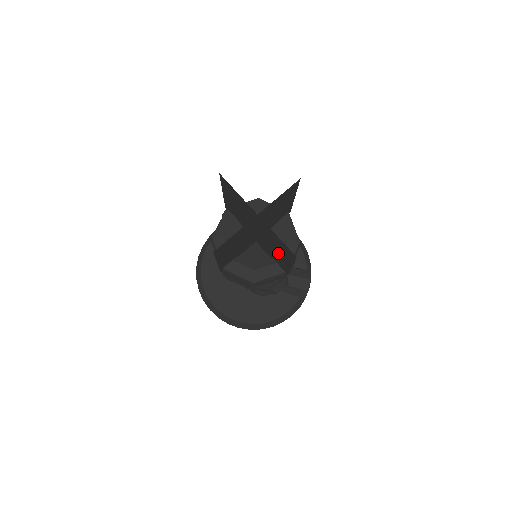
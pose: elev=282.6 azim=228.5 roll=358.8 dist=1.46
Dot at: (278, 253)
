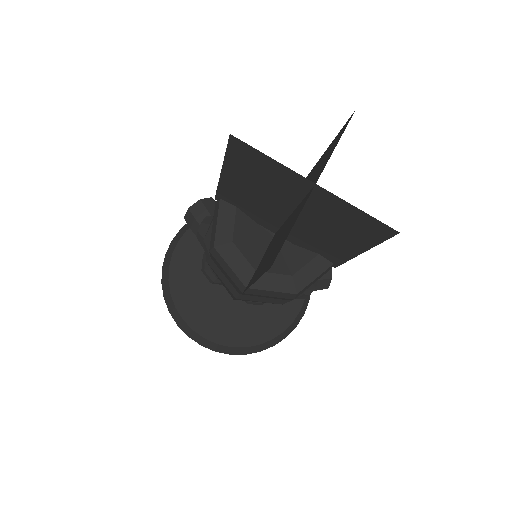
Dot at: (336, 238)
